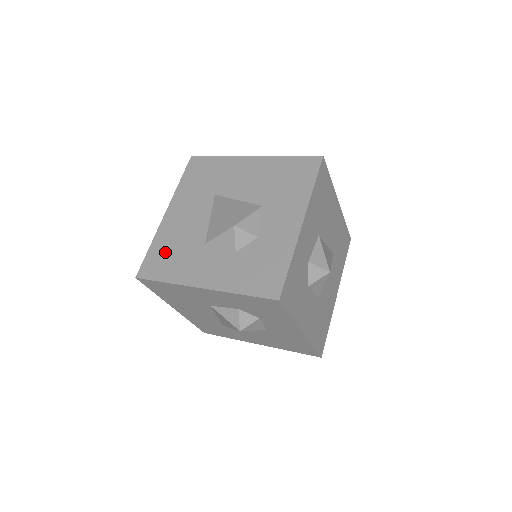
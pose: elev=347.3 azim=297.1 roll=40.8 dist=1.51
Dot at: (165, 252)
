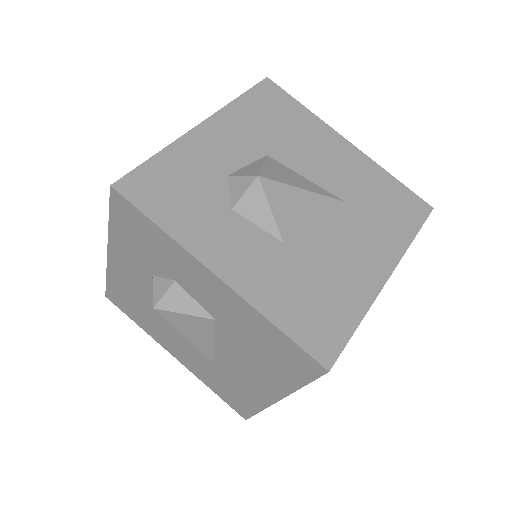
Dot at: occluded
